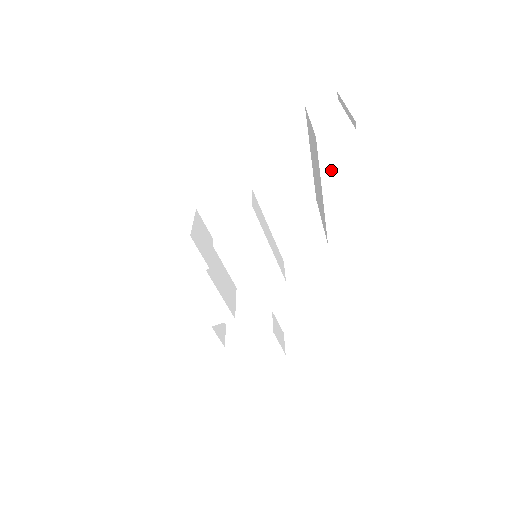
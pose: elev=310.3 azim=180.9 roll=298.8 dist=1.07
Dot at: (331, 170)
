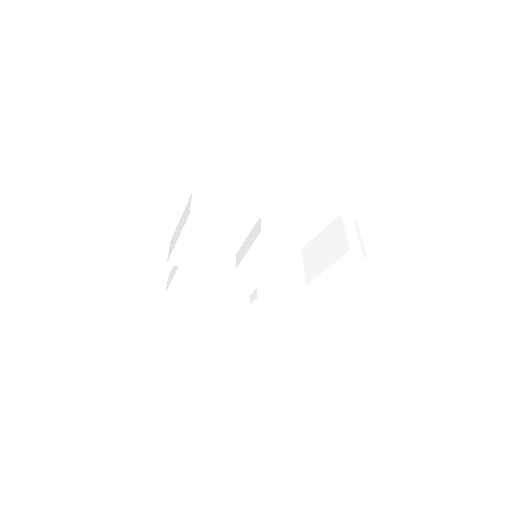
Dot at: (341, 263)
